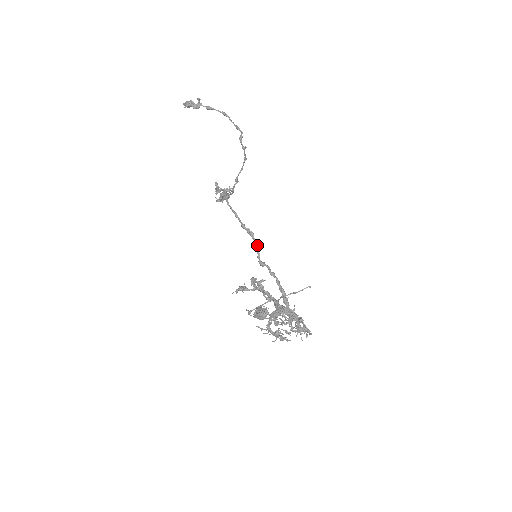
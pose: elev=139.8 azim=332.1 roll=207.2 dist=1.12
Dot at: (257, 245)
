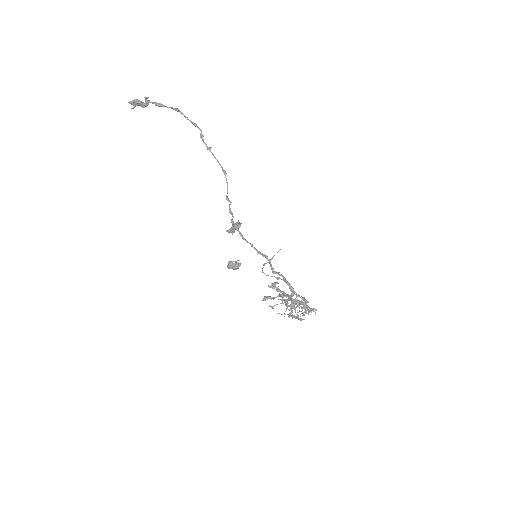
Dot at: occluded
